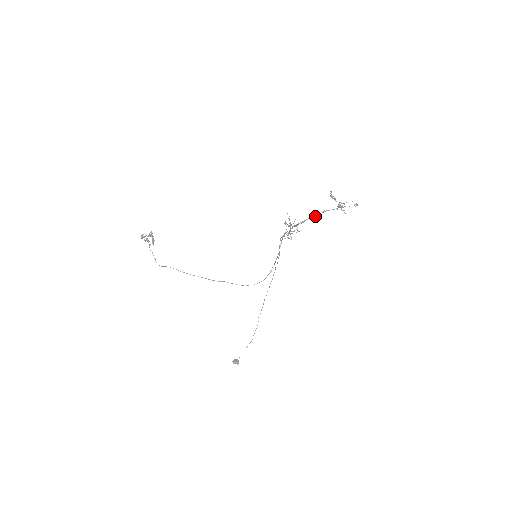
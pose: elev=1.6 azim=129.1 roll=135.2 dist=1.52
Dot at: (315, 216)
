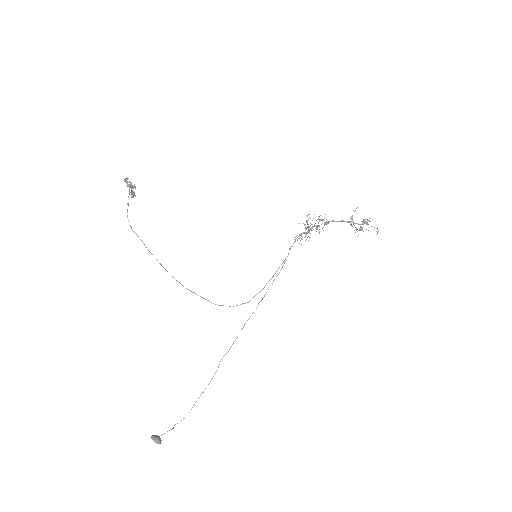
Dot at: (340, 221)
